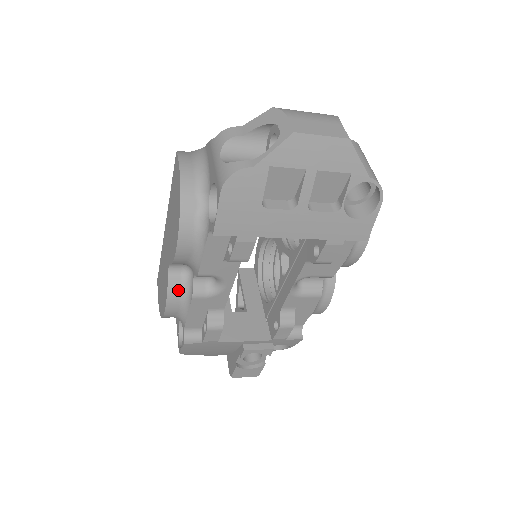
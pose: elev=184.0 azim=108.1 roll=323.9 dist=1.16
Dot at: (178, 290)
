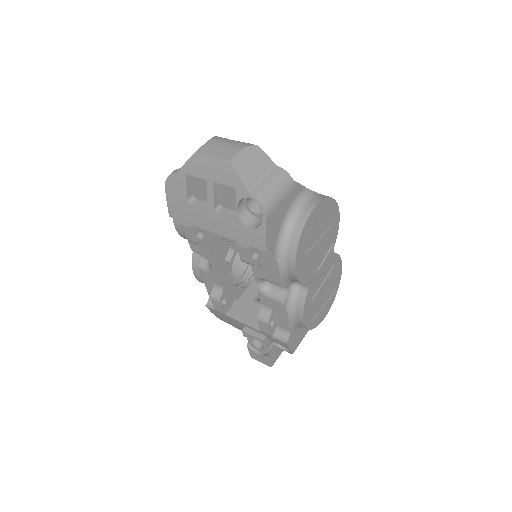
Dot at: (197, 262)
